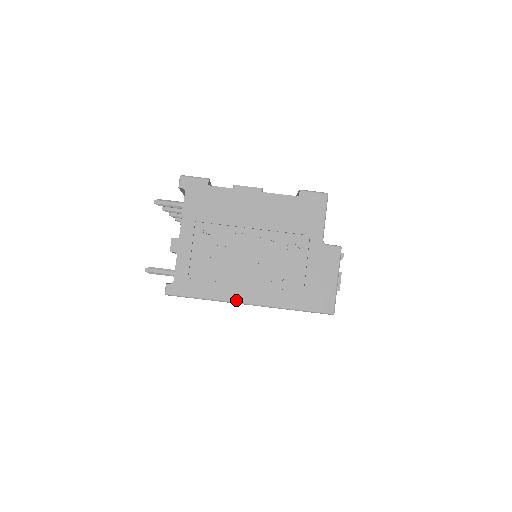
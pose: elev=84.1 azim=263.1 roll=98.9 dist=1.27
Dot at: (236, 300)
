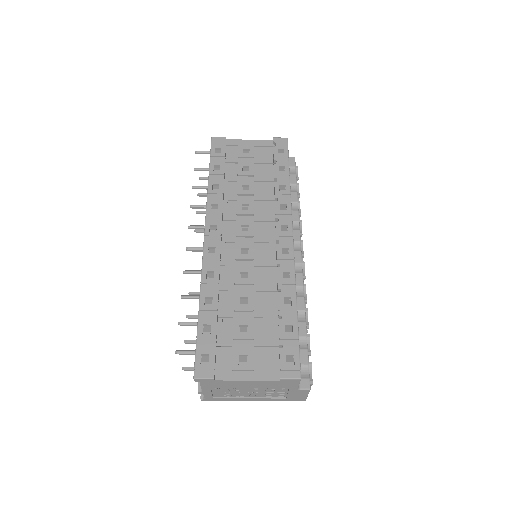
Dot at: occluded
